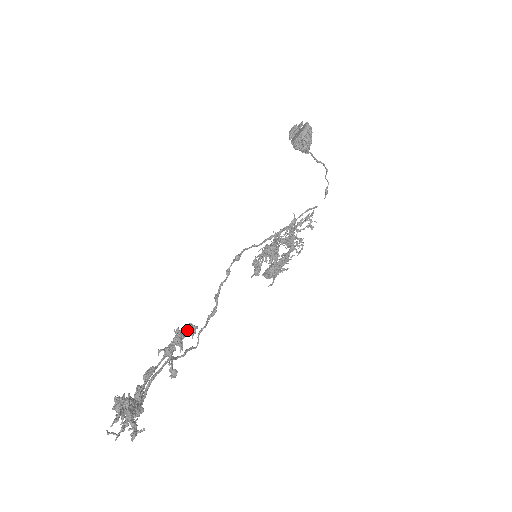
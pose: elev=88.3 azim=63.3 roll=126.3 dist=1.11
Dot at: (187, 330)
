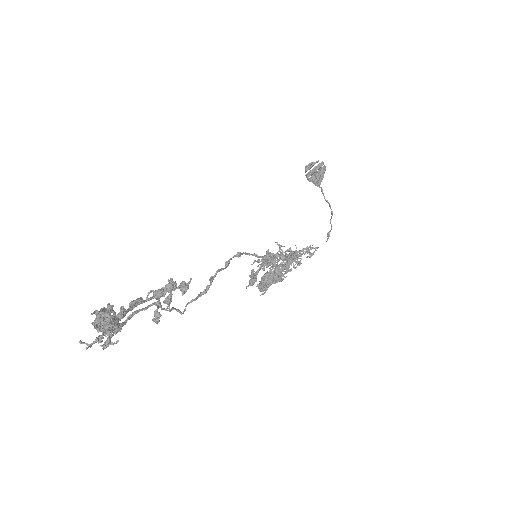
Dot at: (180, 284)
